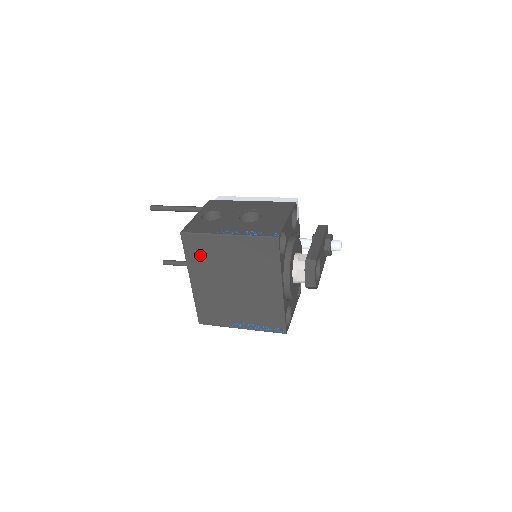
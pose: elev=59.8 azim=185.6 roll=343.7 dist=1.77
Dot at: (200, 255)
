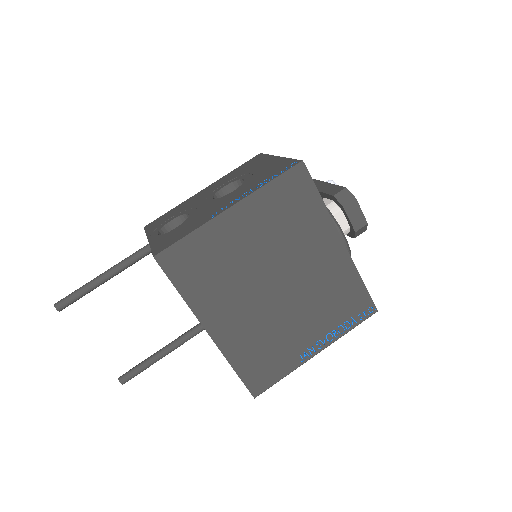
Dot at: (203, 275)
